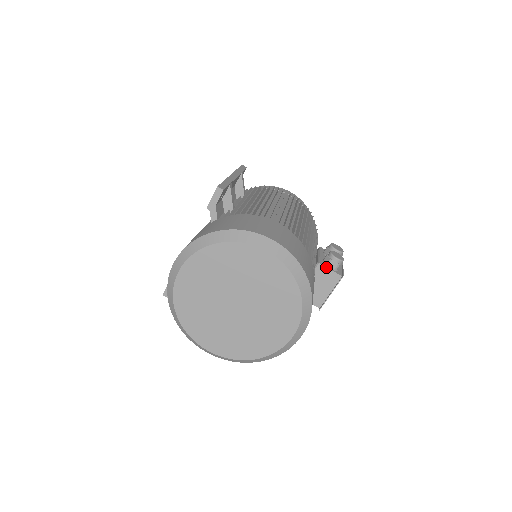
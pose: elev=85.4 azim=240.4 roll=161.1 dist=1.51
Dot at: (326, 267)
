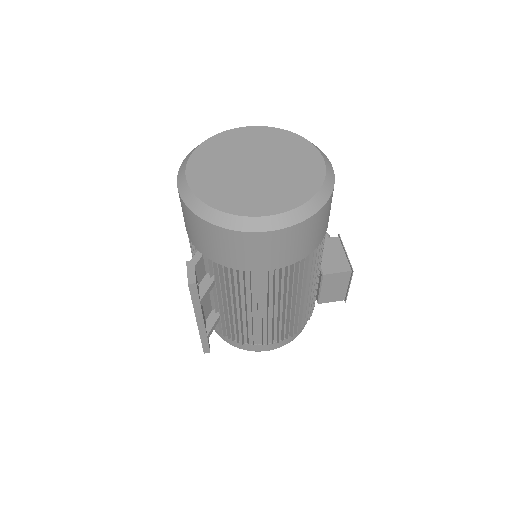
Dot at: occluded
